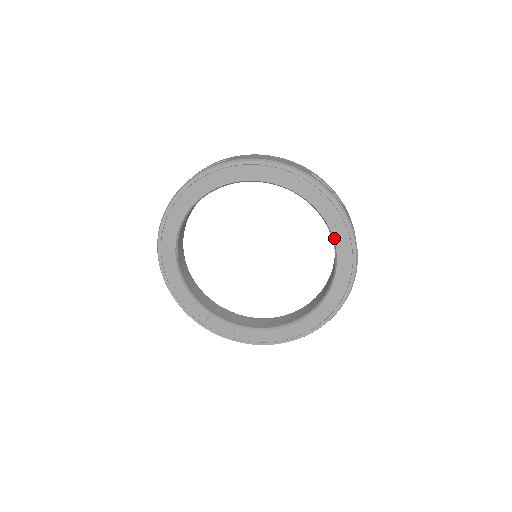
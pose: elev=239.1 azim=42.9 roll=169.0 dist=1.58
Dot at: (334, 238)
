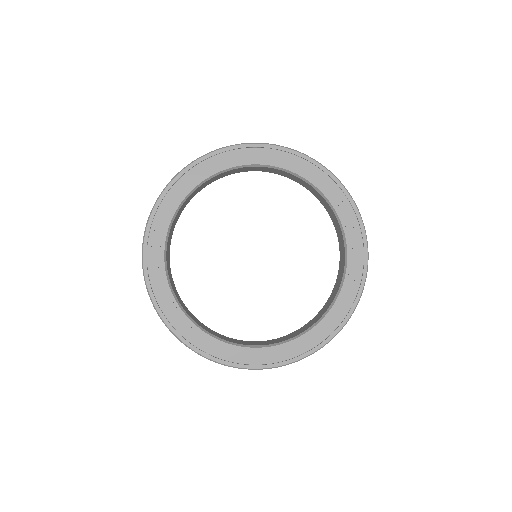
Dot at: (344, 283)
